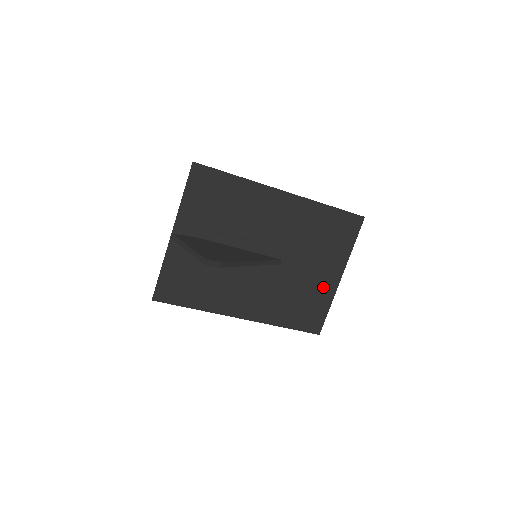
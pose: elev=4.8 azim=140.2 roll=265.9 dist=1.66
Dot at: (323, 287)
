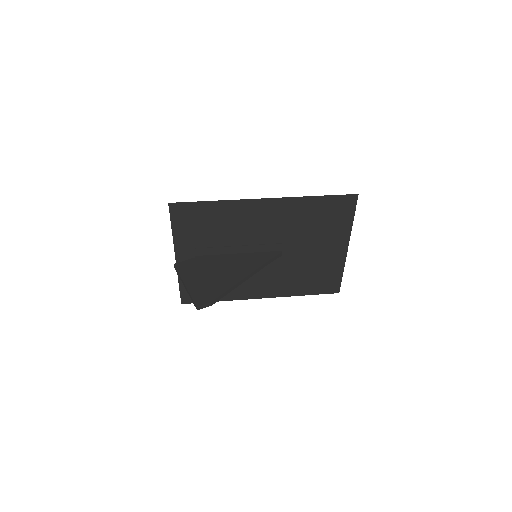
Dot at: (331, 259)
